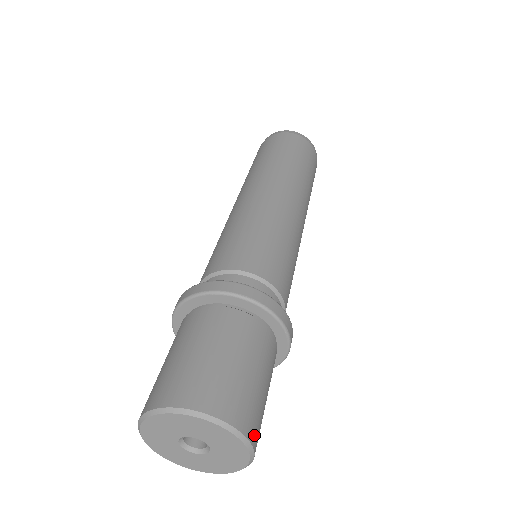
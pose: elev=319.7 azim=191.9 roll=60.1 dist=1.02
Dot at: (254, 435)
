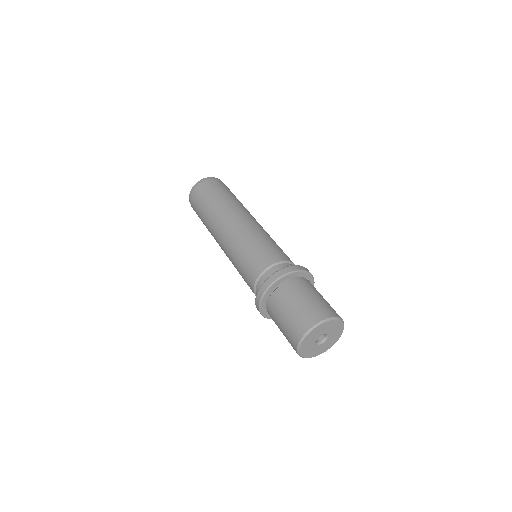
Dot at: (337, 315)
